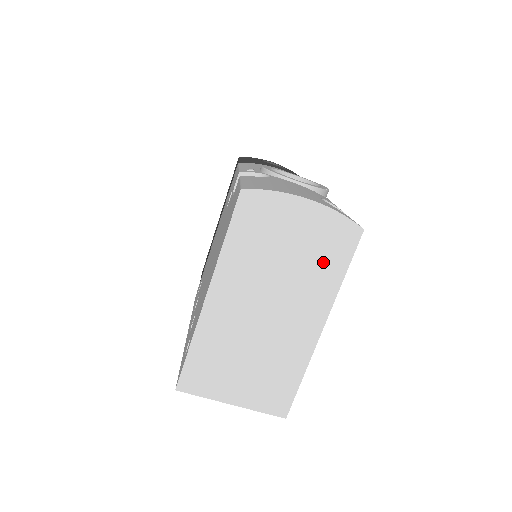
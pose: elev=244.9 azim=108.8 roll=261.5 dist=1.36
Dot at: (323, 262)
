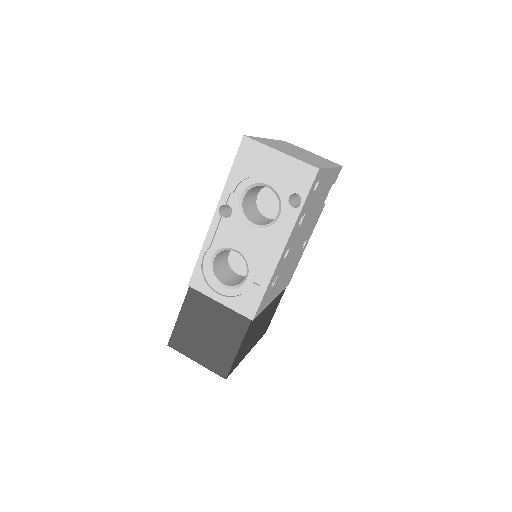
Dot at: (326, 161)
